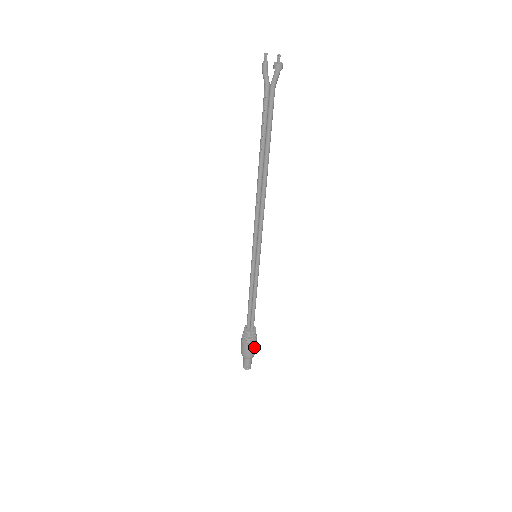
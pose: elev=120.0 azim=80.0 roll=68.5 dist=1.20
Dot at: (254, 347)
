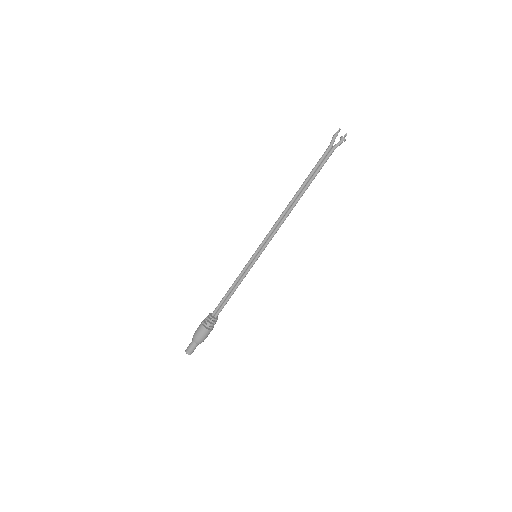
Dot at: (208, 334)
